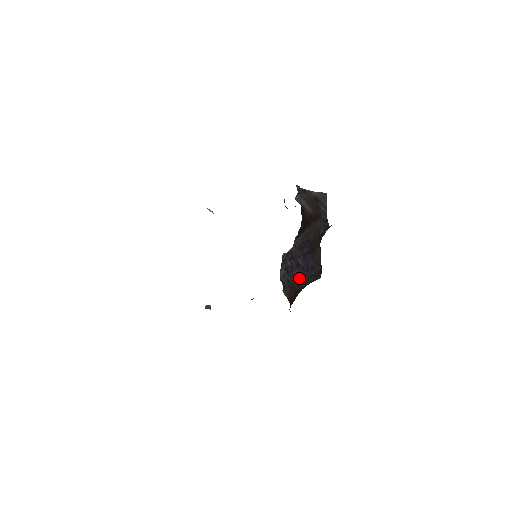
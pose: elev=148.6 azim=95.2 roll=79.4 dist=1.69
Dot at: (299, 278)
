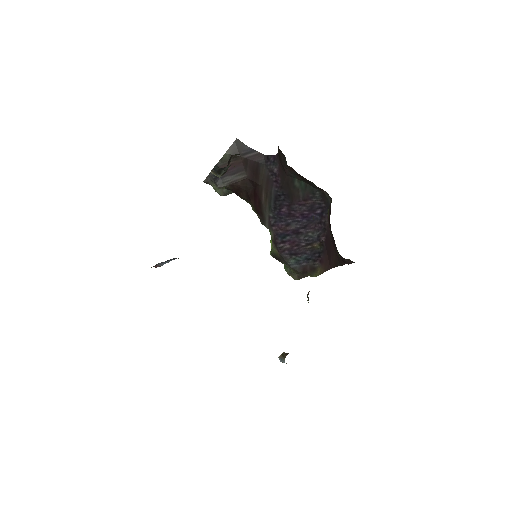
Dot at: (313, 239)
